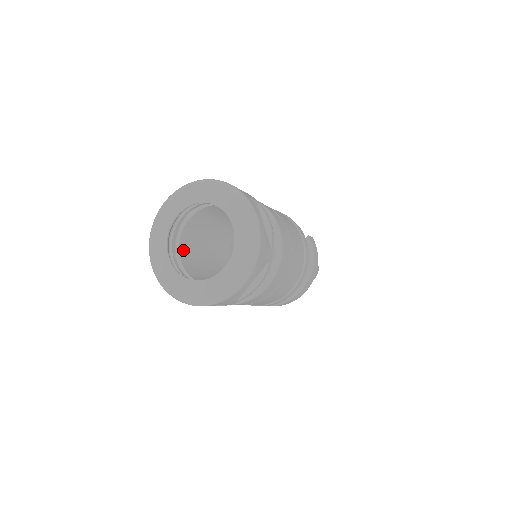
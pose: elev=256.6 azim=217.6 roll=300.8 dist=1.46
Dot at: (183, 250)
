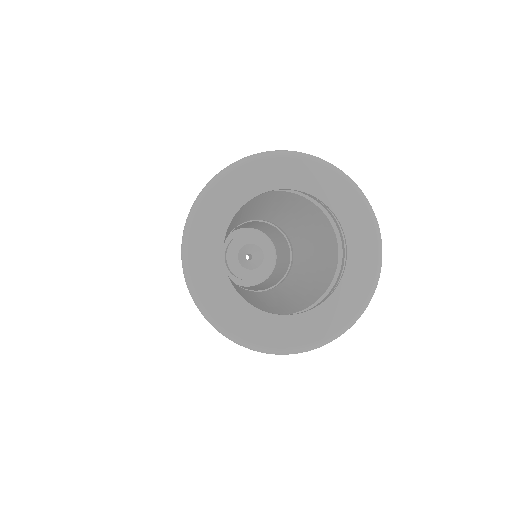
Dot at: occluded
